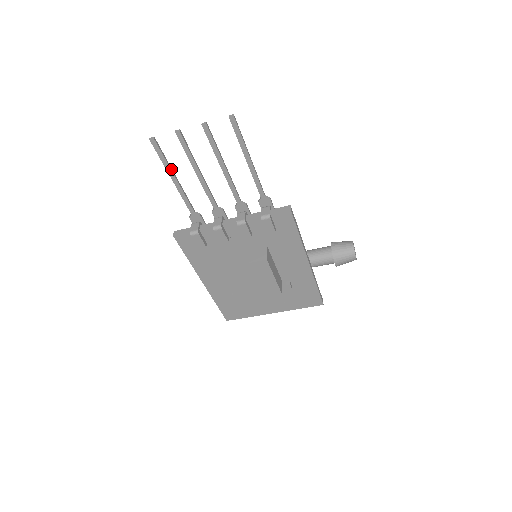
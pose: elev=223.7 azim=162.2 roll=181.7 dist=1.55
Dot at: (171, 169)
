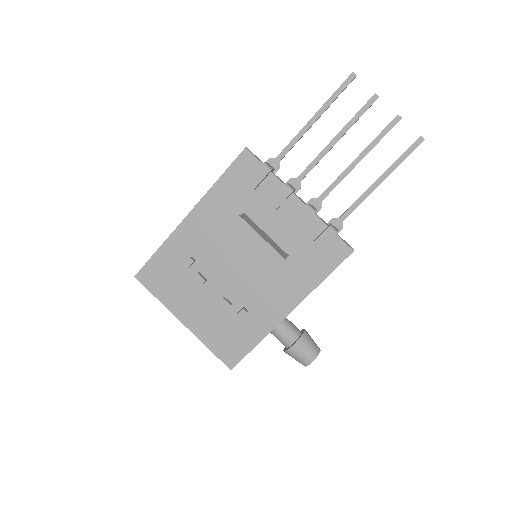
Dot at: occluded
